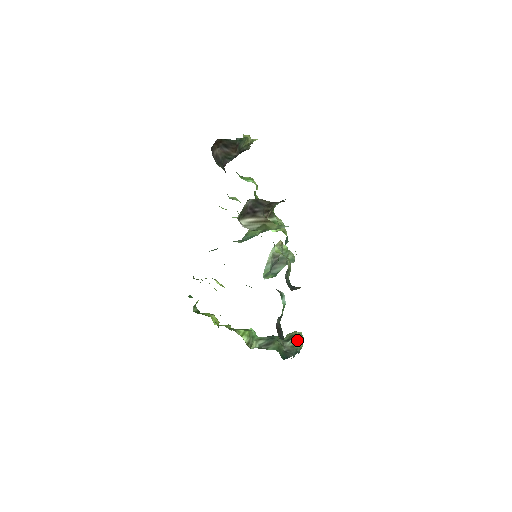
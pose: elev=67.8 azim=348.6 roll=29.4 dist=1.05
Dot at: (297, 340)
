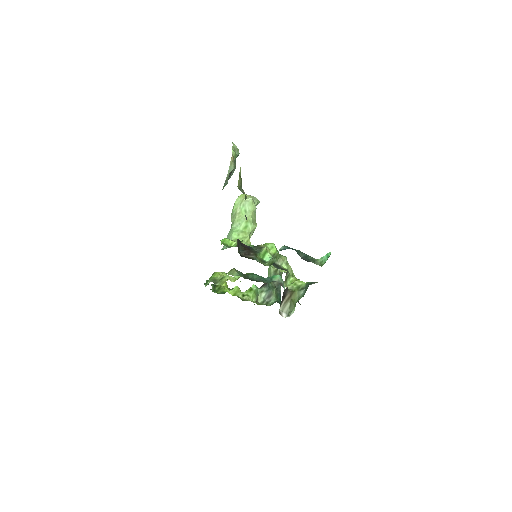
Dot at: (280, 273)
